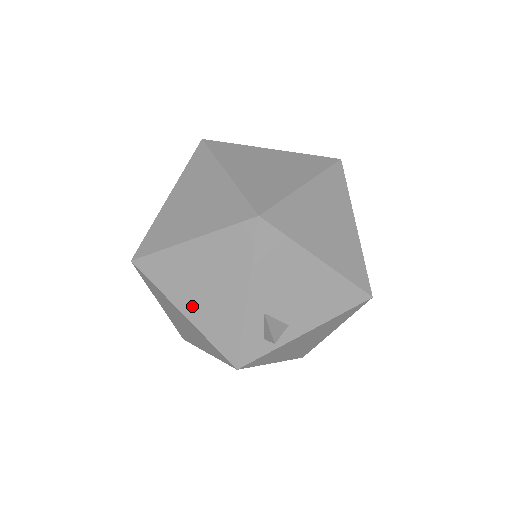
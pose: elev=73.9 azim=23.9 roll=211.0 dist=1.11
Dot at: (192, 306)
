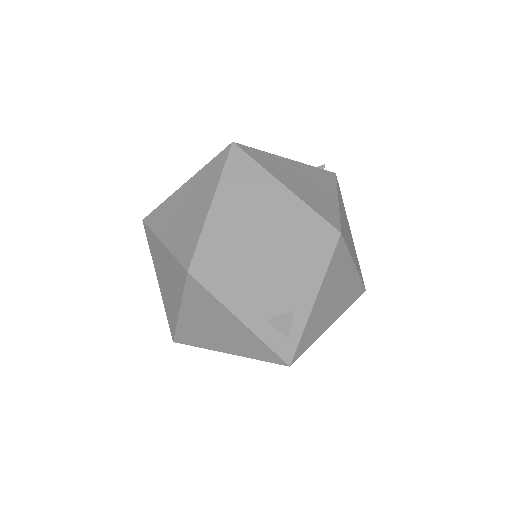
Dot at: (226, 346)
